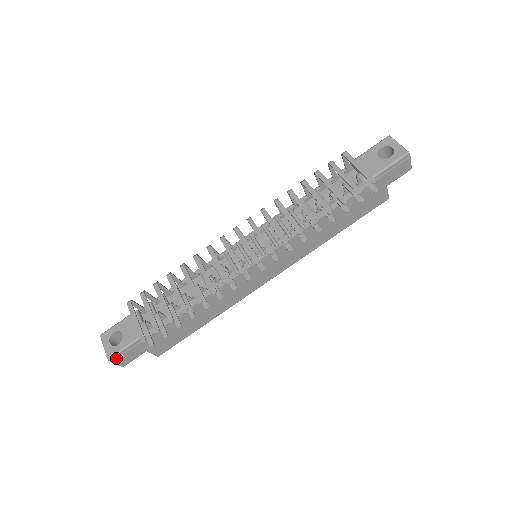
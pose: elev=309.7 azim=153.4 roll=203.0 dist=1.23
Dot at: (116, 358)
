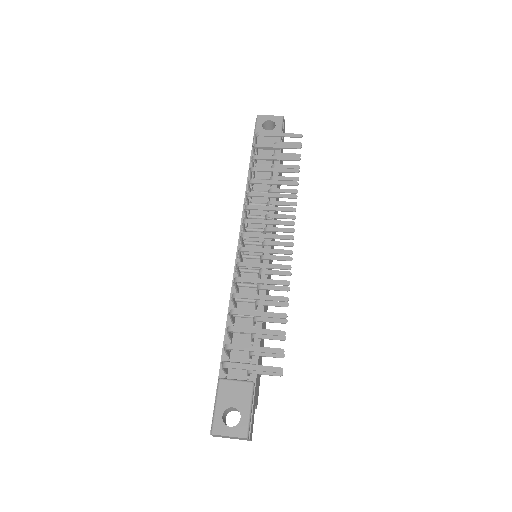
Dot at: (250, 431)
